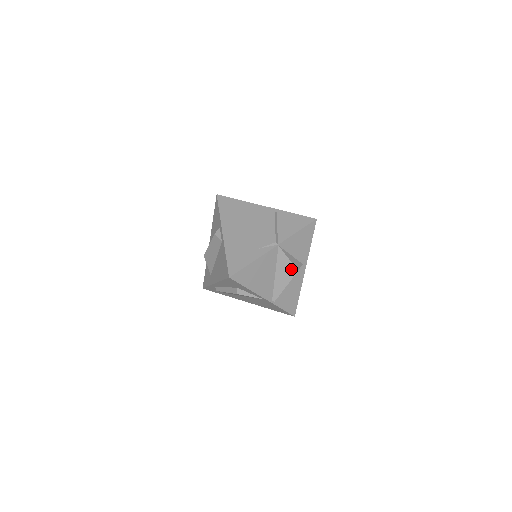
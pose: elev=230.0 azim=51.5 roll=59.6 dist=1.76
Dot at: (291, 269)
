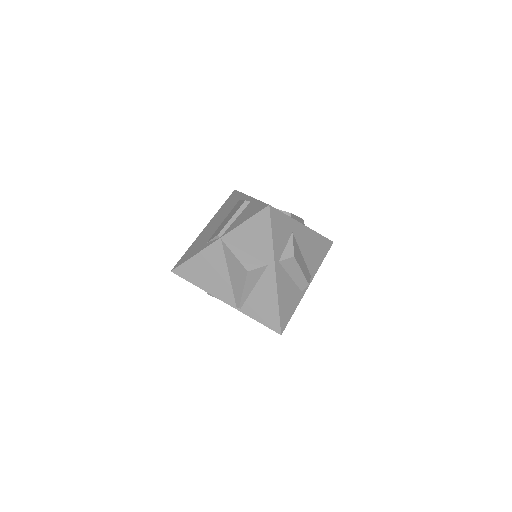
Dot at: (241, 269)
